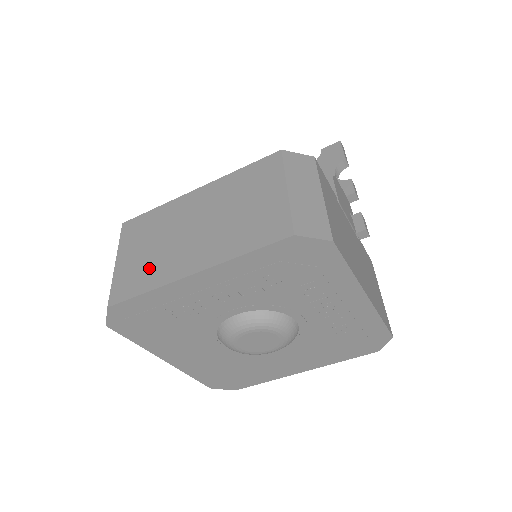
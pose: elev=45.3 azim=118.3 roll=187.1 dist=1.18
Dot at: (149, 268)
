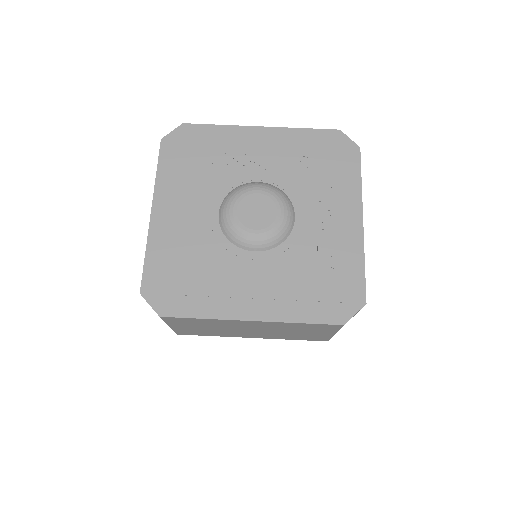
Dot at: occluded
